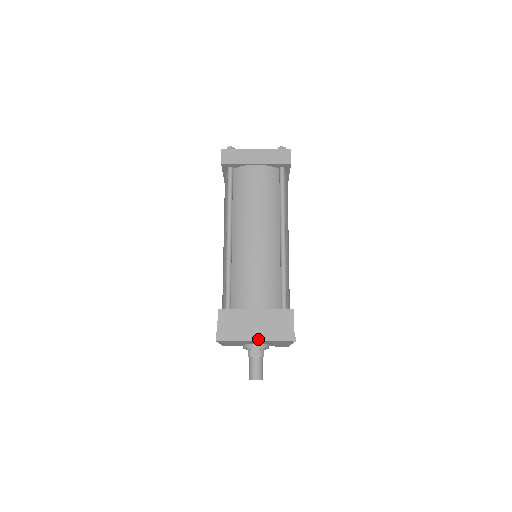
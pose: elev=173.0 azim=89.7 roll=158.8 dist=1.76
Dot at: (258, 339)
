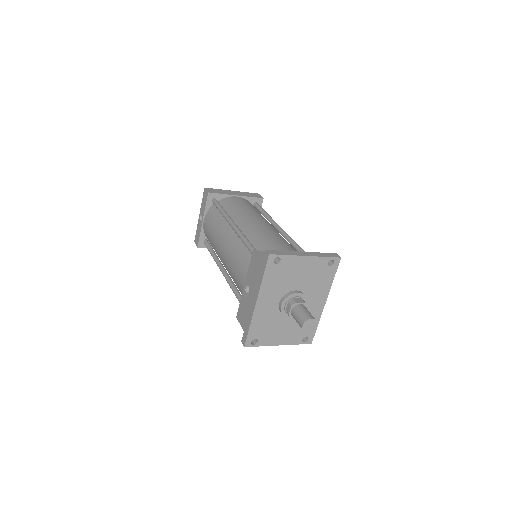
Dot at: (308, 255)
